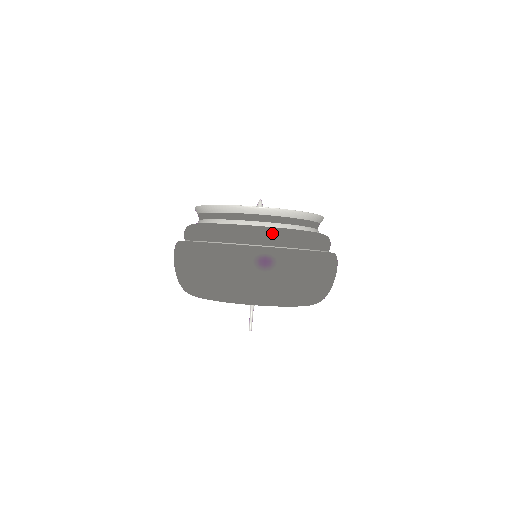
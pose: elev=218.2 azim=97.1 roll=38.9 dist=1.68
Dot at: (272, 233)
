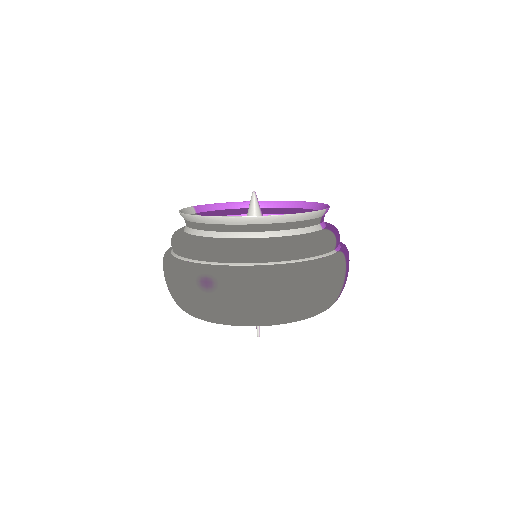
Dot at: (217, 248)
